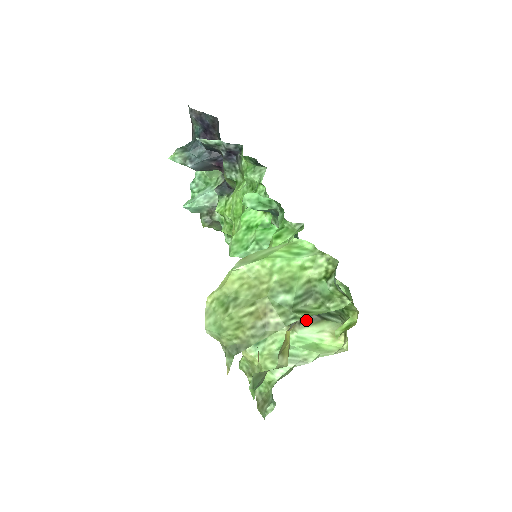
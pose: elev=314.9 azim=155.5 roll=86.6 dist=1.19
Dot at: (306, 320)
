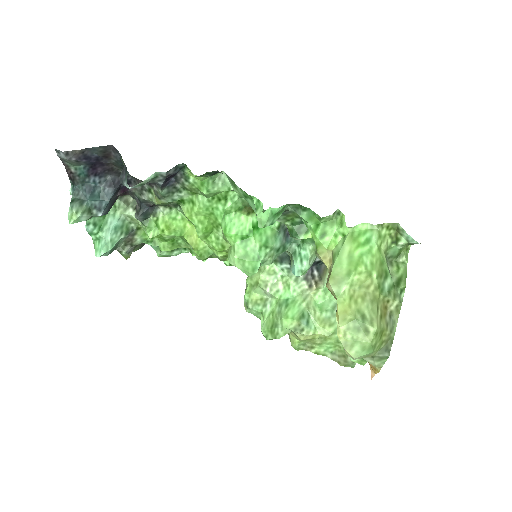
Dot at: (322, 273)
